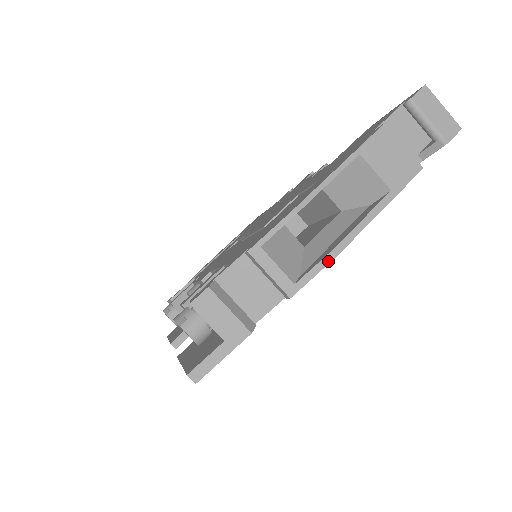
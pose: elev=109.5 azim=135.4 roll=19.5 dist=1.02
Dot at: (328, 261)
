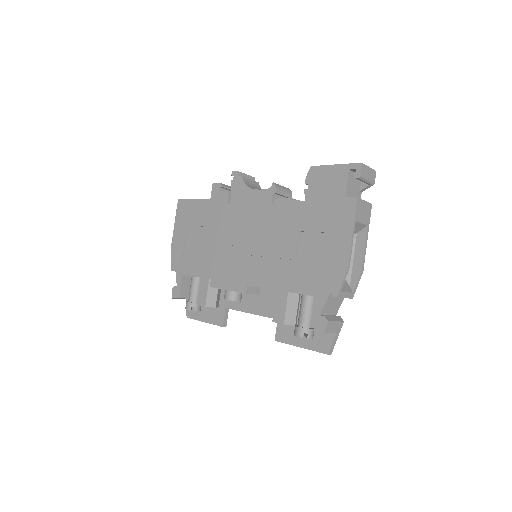
Dot at: (361, 275)
